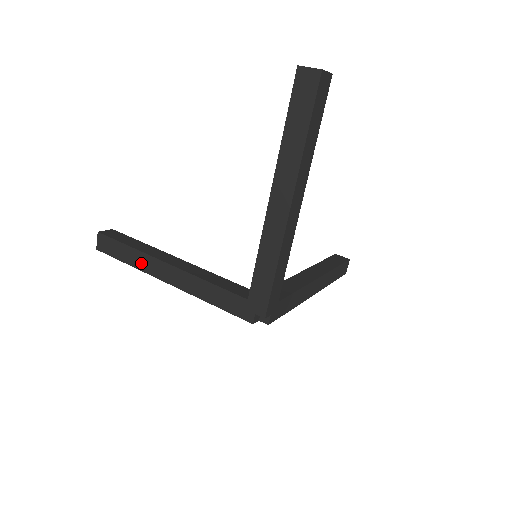
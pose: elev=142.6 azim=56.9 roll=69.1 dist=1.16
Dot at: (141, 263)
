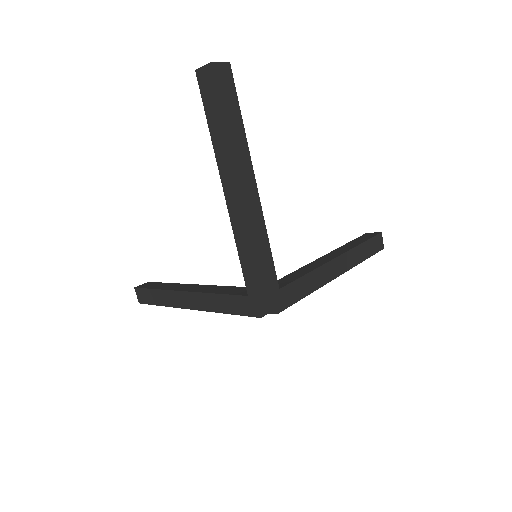
Dot at: (169, 300)
